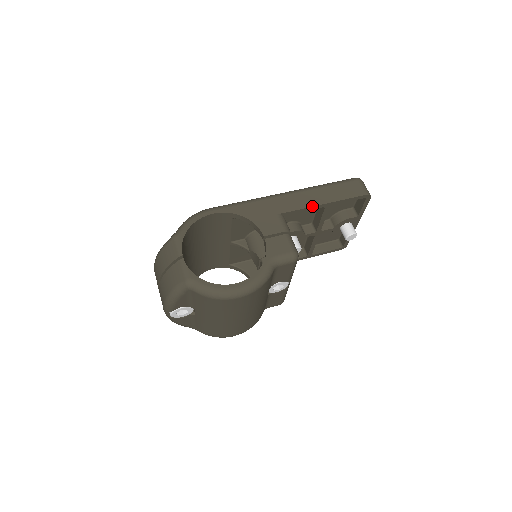
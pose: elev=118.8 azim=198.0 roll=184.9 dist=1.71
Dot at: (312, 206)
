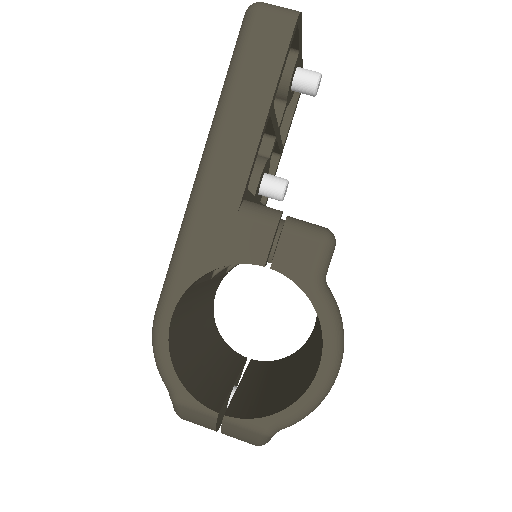
Dot at: (258, 141)
